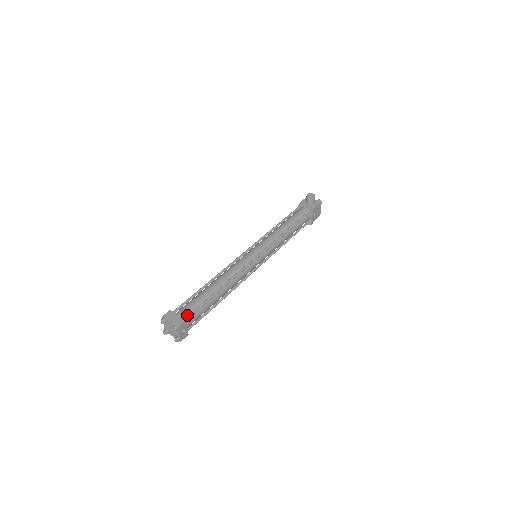
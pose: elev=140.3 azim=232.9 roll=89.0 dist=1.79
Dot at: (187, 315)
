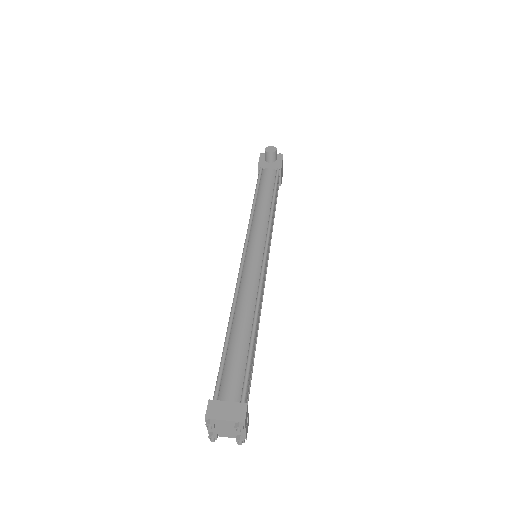
Dot at: (239, 393)
